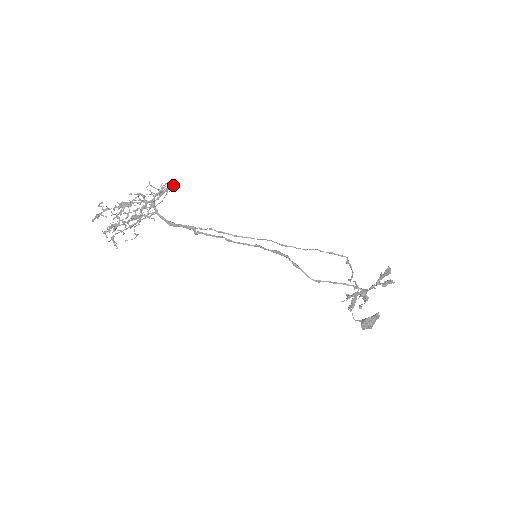
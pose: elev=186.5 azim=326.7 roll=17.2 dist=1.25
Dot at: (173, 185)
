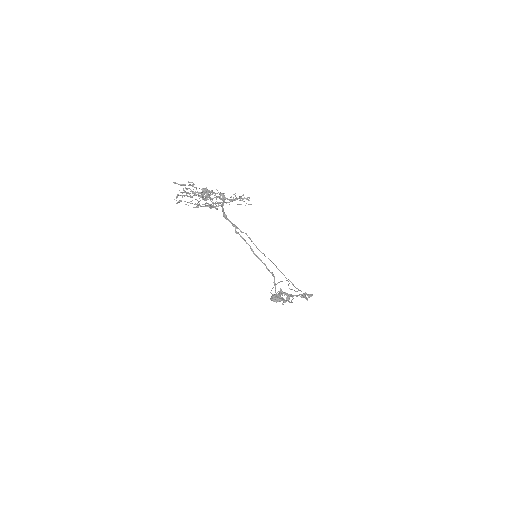
Dot at: (248, 199)
